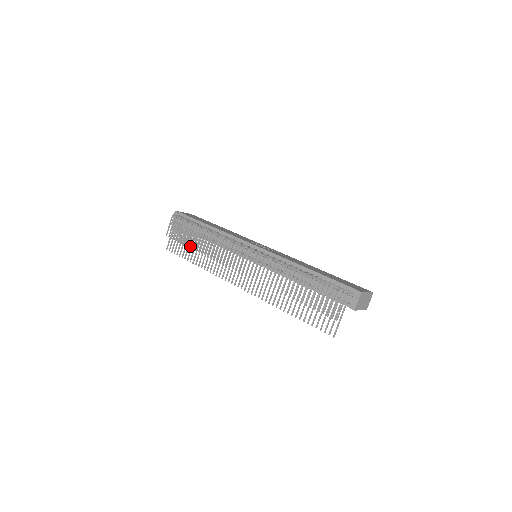
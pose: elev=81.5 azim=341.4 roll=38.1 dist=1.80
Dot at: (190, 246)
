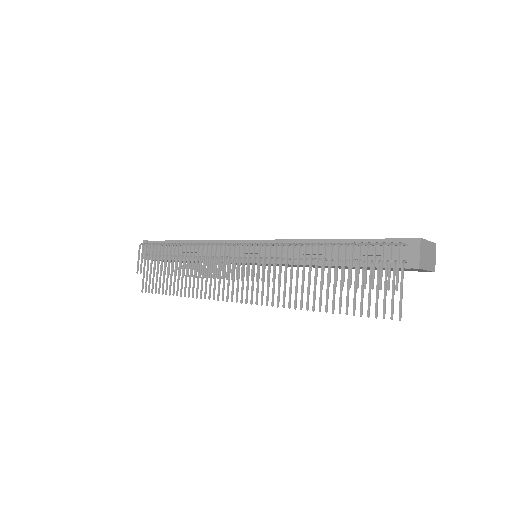
Dot at: (168, 273)
